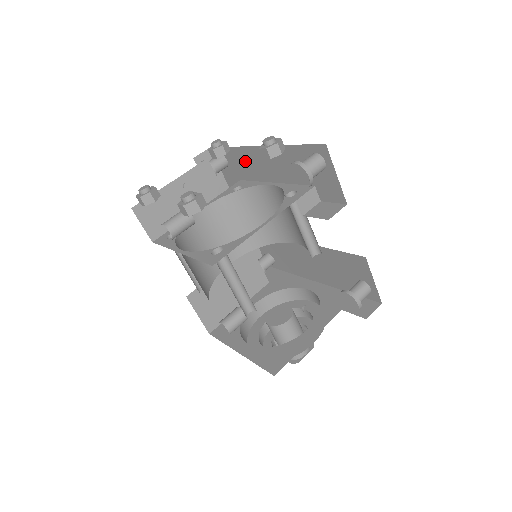
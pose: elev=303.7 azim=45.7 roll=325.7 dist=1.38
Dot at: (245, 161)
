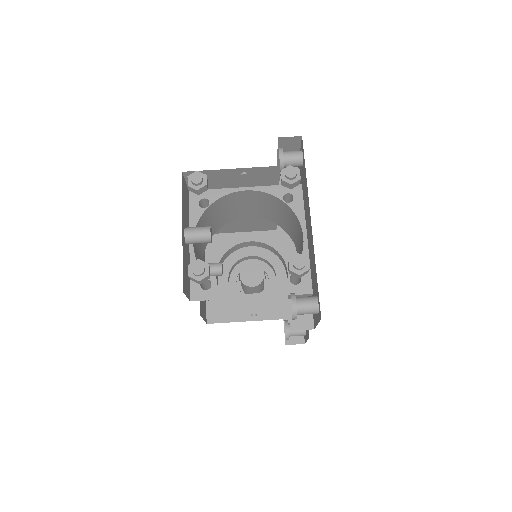
Dot at: (306, 196)
